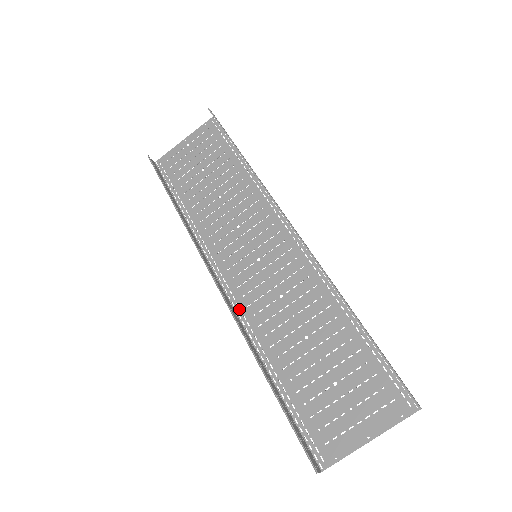
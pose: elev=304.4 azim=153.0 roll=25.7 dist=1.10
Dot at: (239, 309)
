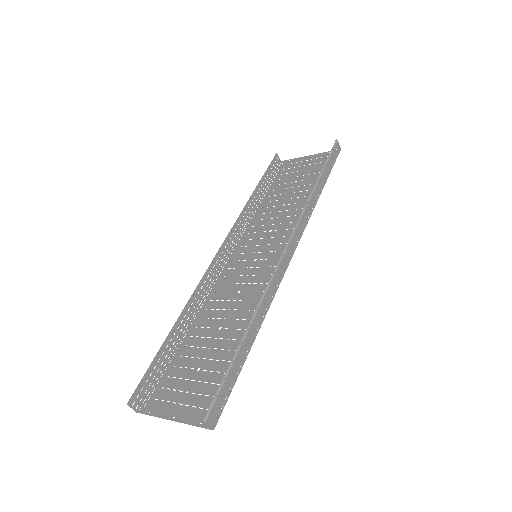
Dot at: (214, 282)
